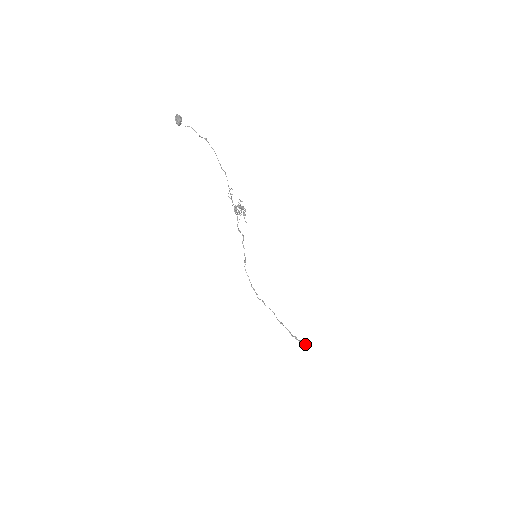
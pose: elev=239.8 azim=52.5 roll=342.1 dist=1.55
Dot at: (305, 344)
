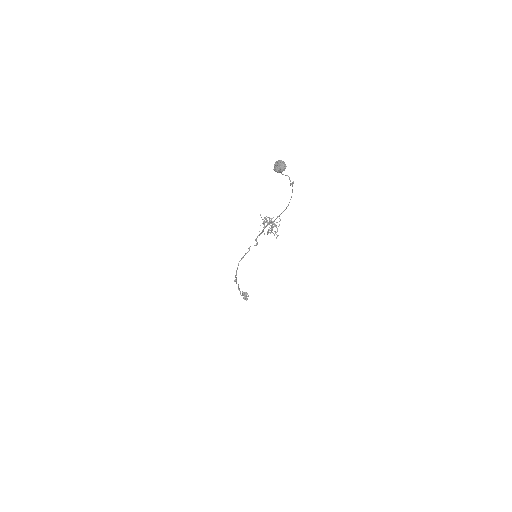
Dot at: occluded
